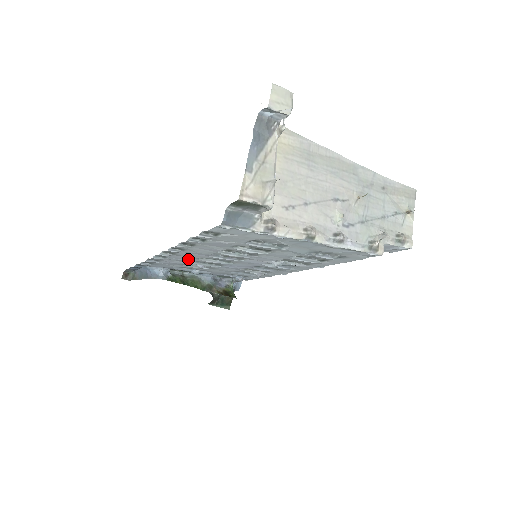
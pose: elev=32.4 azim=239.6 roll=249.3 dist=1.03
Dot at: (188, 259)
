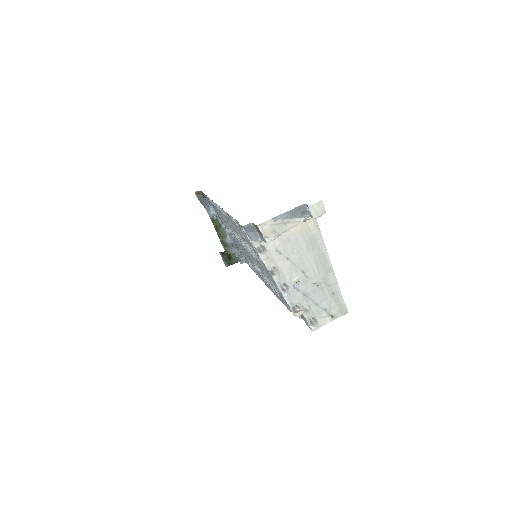
Dot at: occluded
